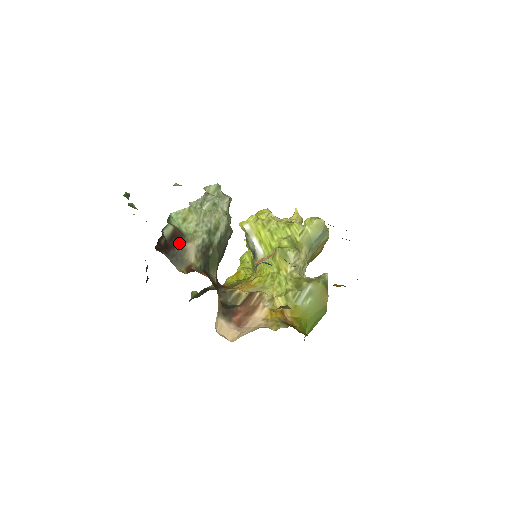
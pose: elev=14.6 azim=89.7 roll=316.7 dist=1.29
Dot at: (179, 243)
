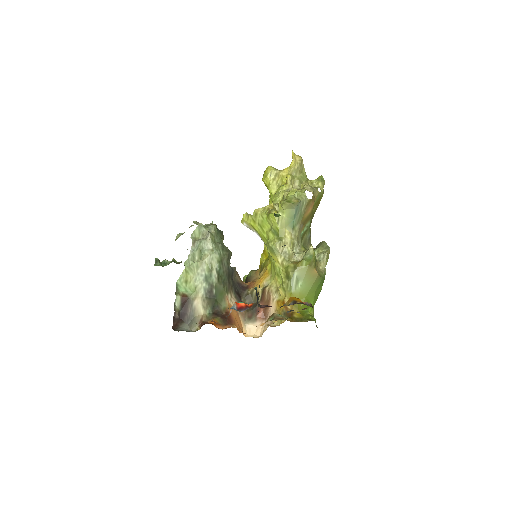
Dot at: (188, 307)
